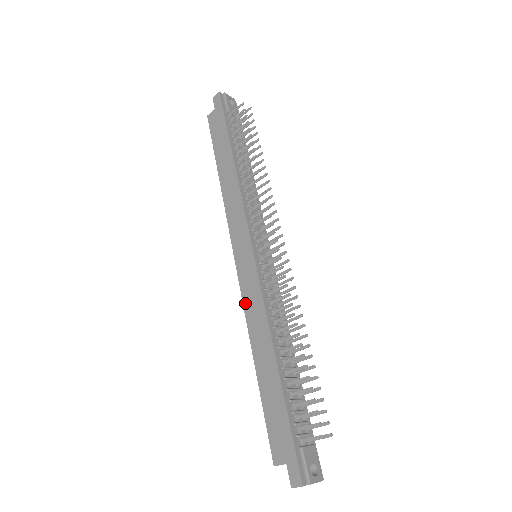
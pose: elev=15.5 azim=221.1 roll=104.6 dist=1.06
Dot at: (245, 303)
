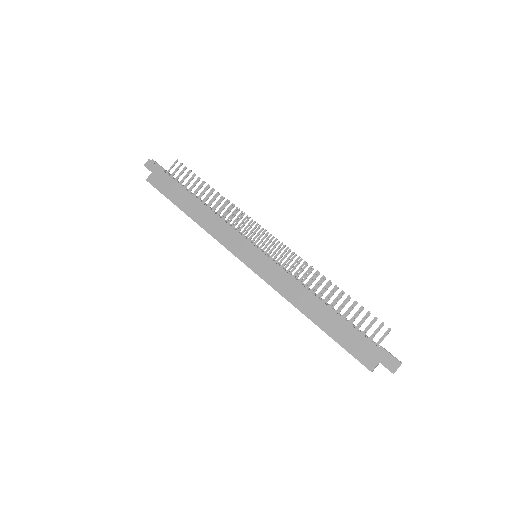
Dot at: (274, 286)
